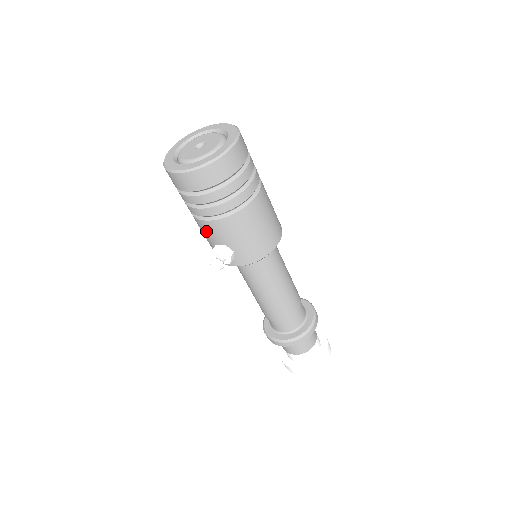
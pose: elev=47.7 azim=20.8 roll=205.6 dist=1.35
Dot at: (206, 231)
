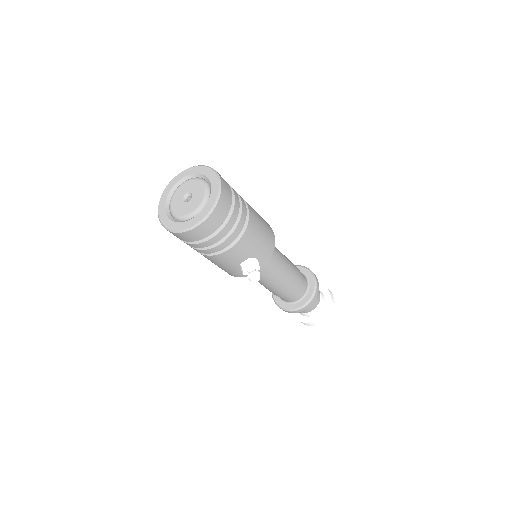
Dot at: (229, 259)
